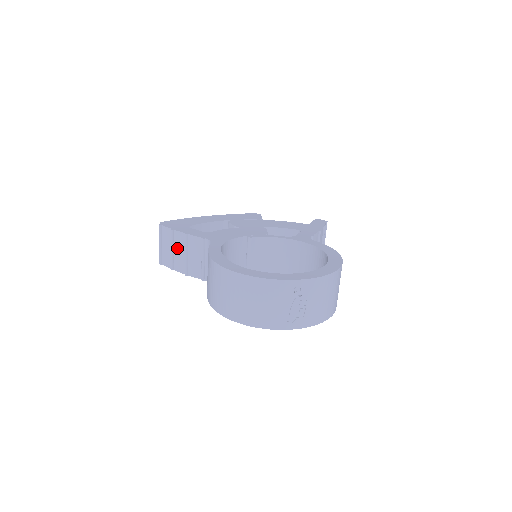
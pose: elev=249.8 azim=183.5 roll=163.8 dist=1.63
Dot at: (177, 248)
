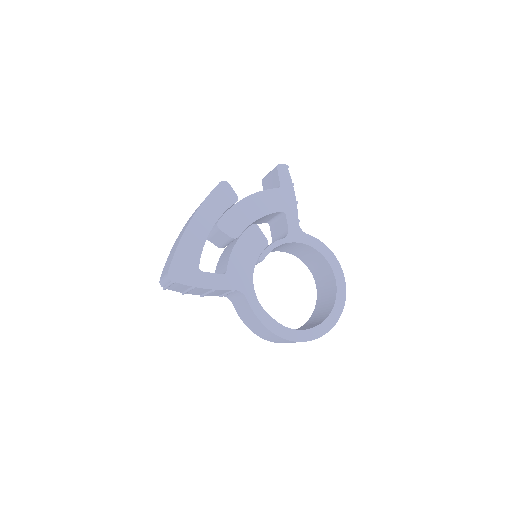
Dot at: (196, 291)
